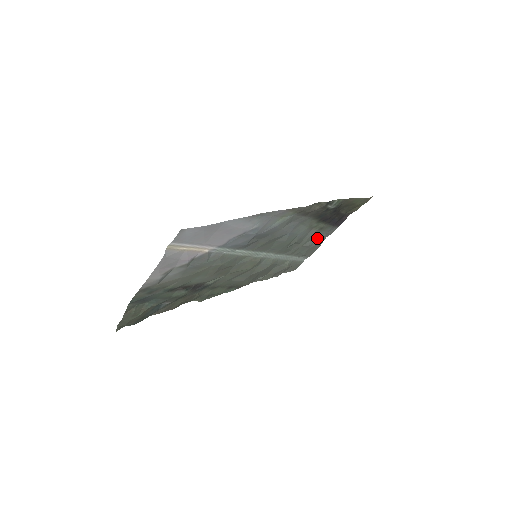
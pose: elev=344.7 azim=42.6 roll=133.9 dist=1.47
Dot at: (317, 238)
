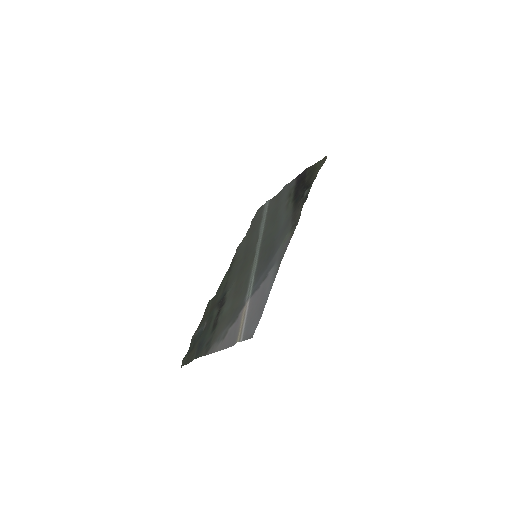
Dot at: (283, 196)
